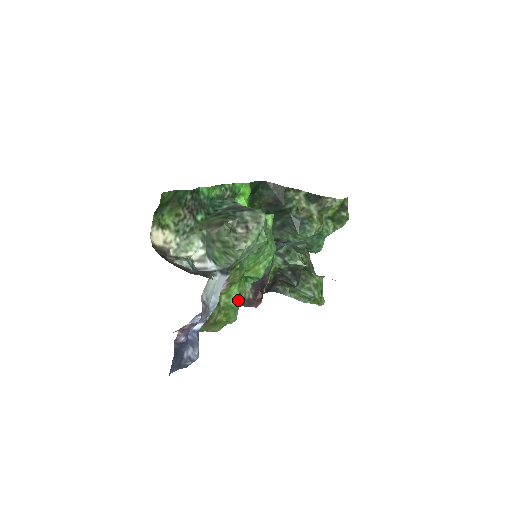
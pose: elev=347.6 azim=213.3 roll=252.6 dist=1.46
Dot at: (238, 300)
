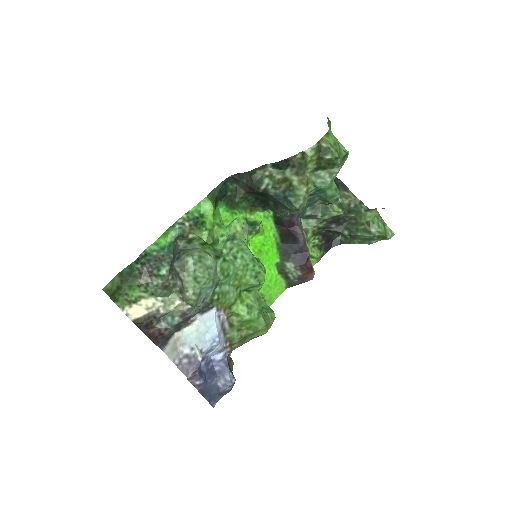
Dot at: (251, 312)
